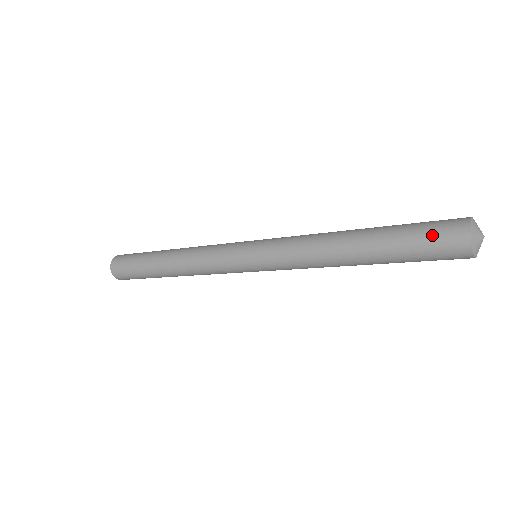
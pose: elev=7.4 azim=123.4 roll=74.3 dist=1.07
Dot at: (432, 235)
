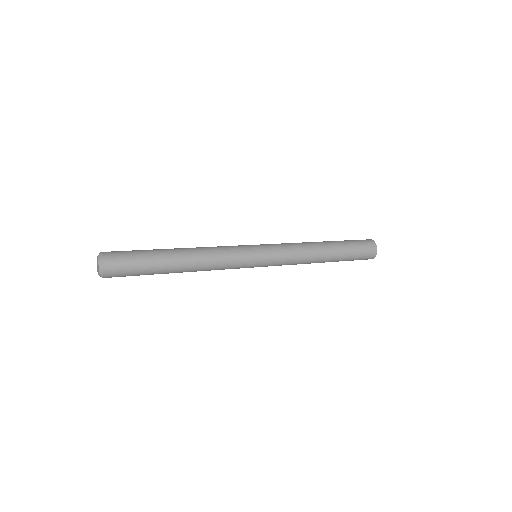
Dot at: (362, 245)
